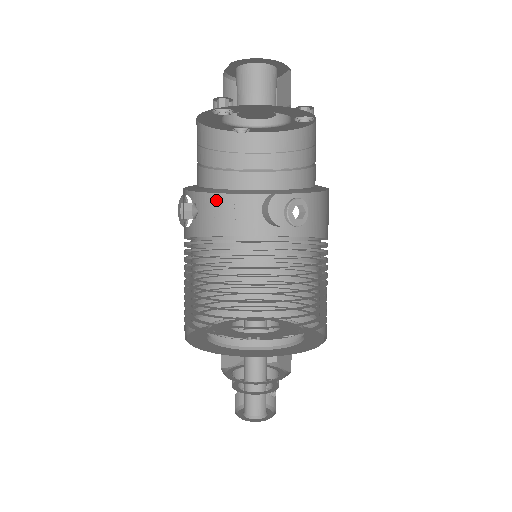
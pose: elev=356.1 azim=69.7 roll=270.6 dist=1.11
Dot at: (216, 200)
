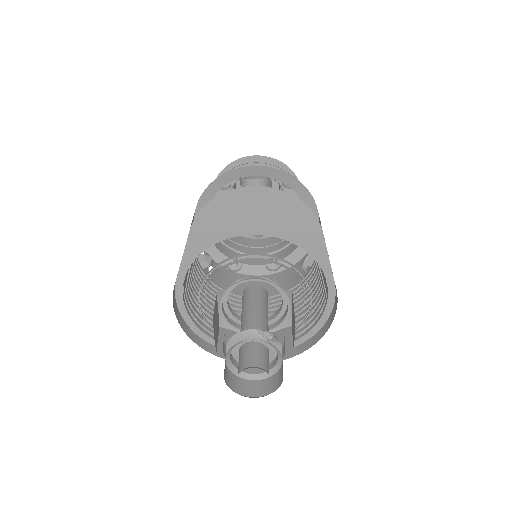
Dot at: (239, 277)
